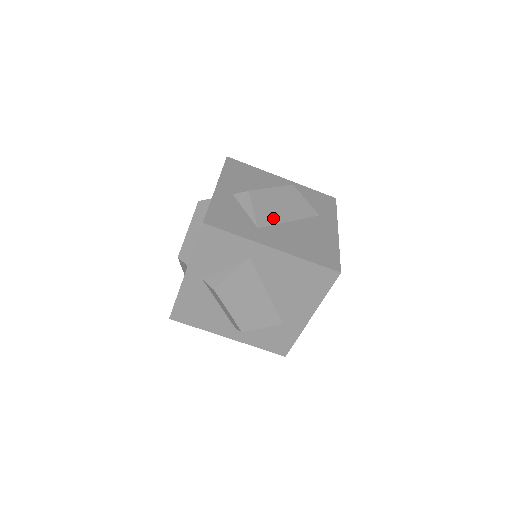
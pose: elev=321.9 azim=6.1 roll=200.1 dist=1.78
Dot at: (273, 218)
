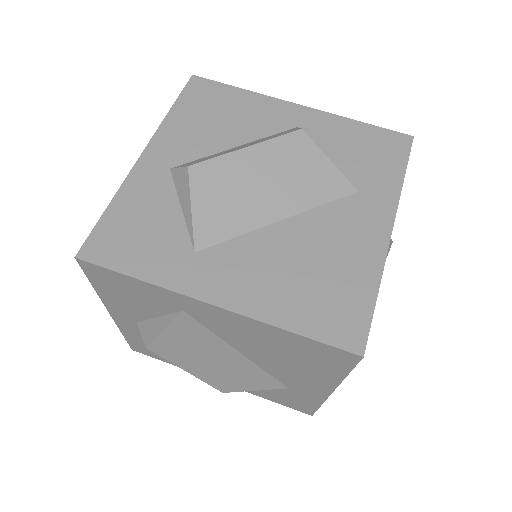
Dot at: (237, 221)
